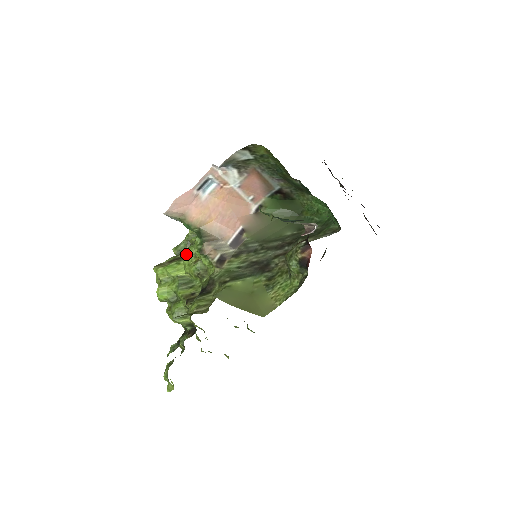
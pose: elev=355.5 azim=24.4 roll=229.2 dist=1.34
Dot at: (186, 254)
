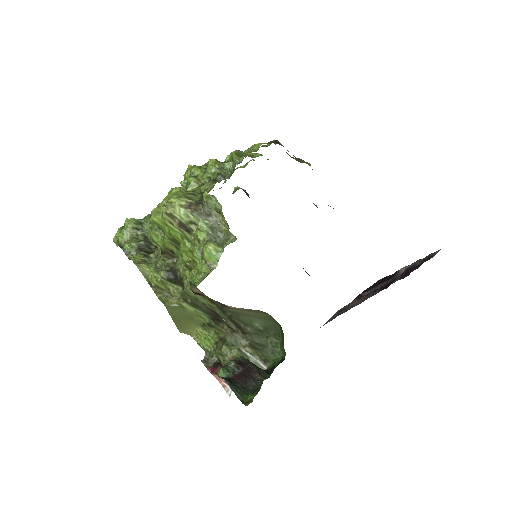
Dot at: (196, 240)
